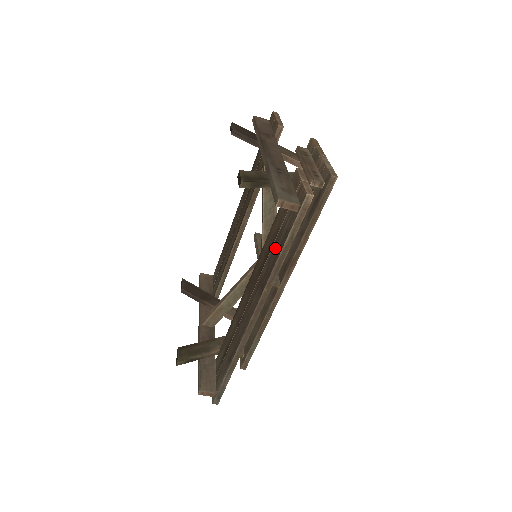
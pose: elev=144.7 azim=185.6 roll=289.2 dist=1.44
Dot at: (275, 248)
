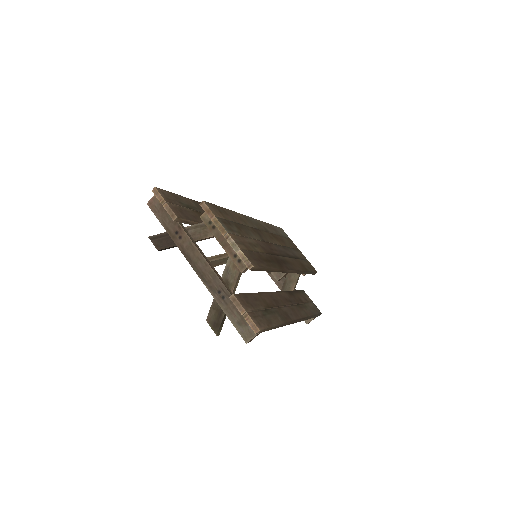
Dot at: occluded
